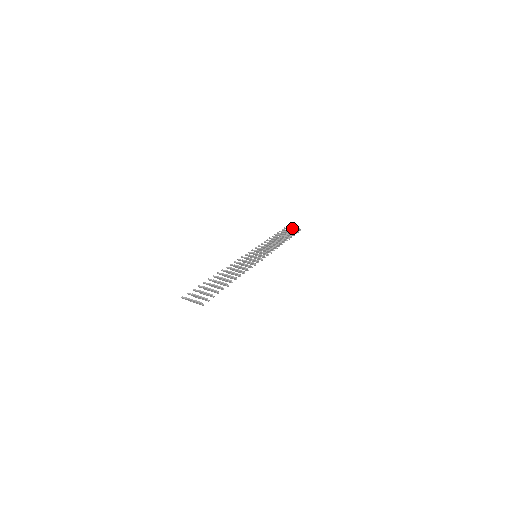
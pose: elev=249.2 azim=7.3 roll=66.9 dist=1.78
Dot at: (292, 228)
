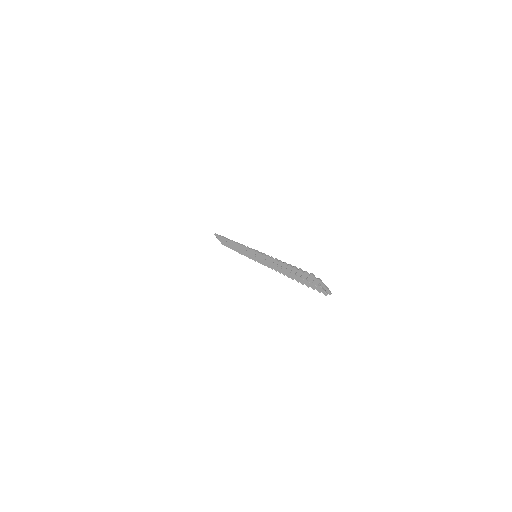
Dot at: occluded
